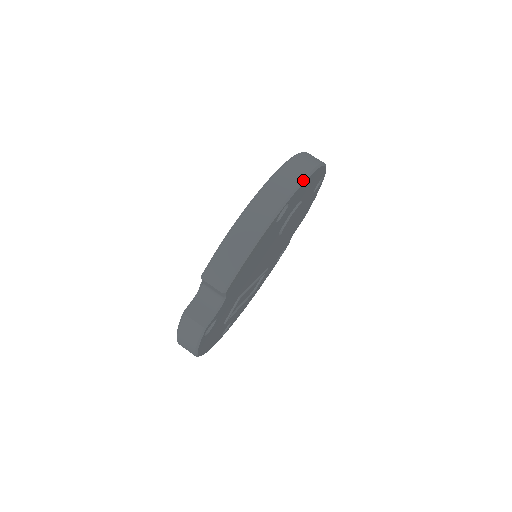
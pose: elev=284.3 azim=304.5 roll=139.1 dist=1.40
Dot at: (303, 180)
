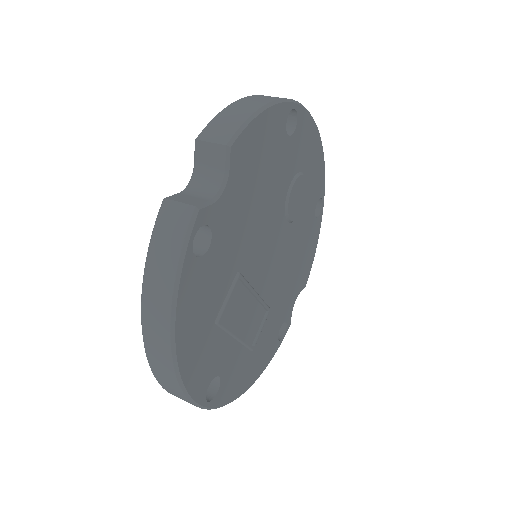
Dot at: (308, 112)
